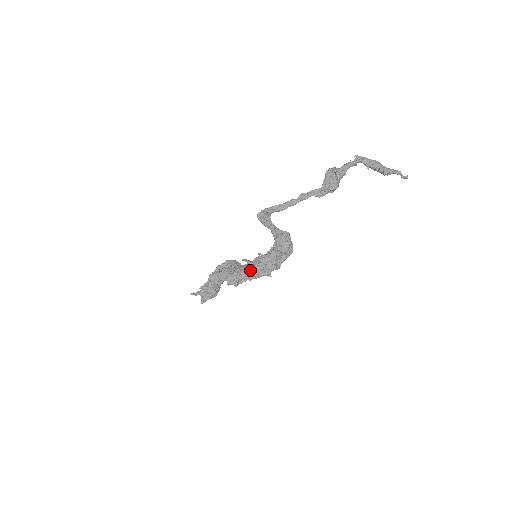
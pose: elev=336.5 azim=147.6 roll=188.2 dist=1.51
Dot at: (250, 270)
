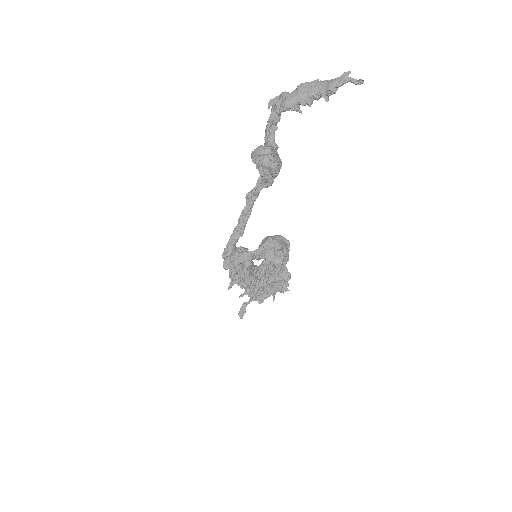
Dot at: (264, 297)
